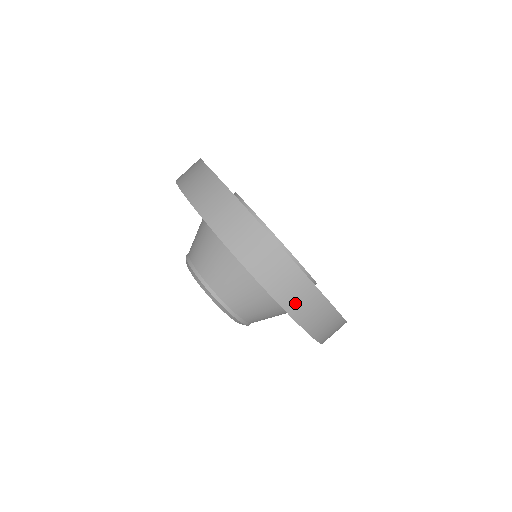
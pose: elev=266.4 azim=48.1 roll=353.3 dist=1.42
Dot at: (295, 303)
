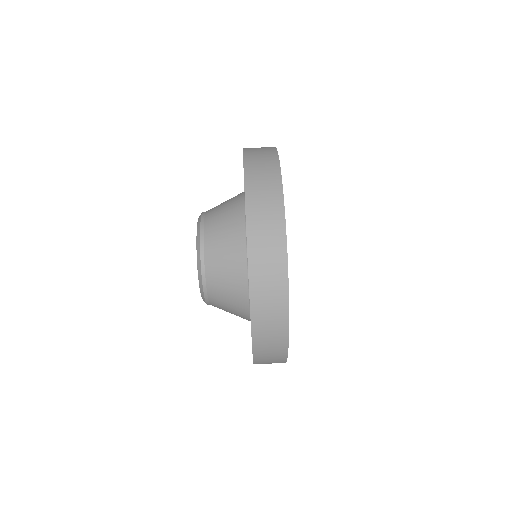
Dot at: (257, 185)
